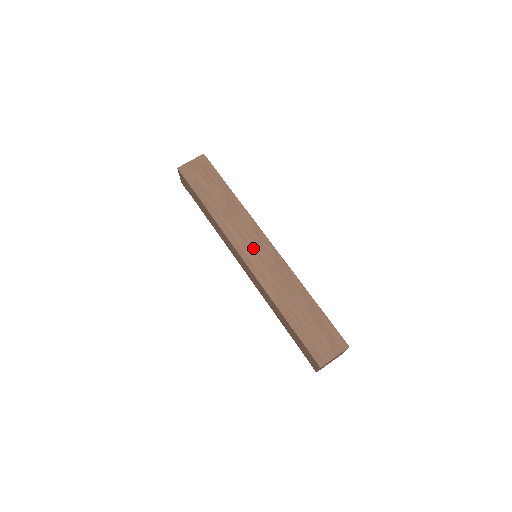
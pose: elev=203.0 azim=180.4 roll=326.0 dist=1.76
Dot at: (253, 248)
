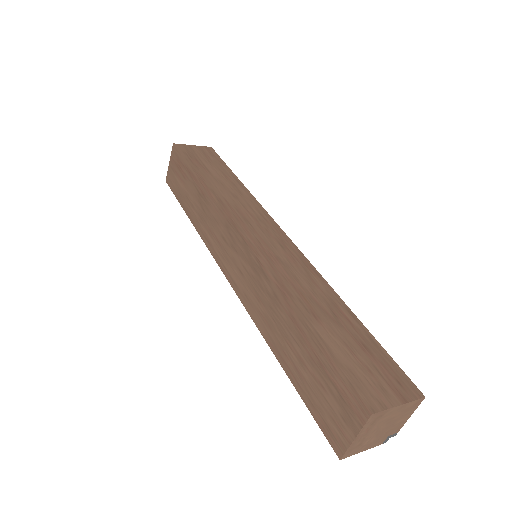
Dot at: (230, 257)
